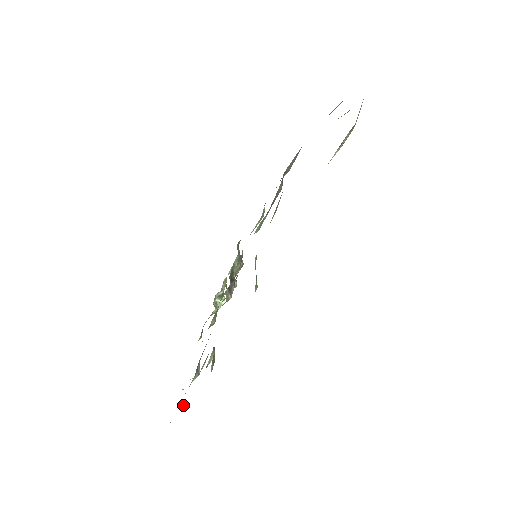
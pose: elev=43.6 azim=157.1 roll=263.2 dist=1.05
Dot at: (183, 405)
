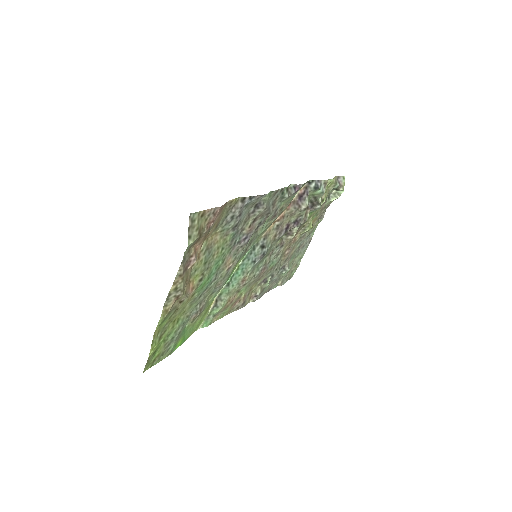
Dot at: occluded
